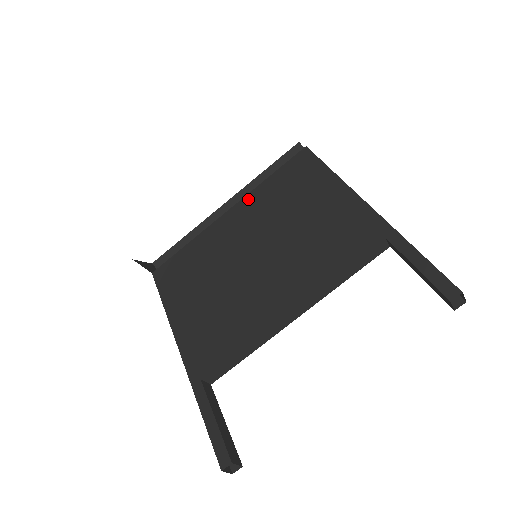
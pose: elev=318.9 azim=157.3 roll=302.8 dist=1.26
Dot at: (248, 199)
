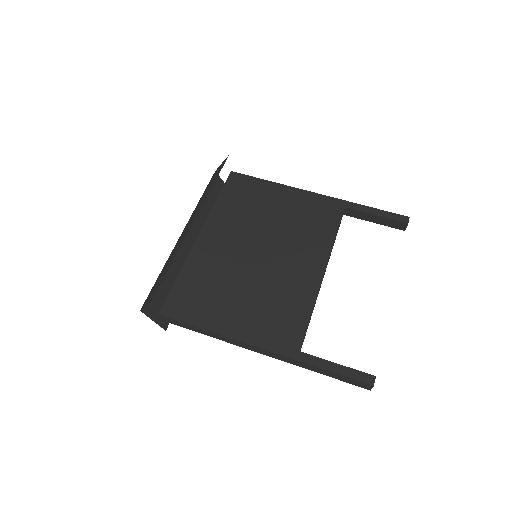
Dot at: (212, 220)
